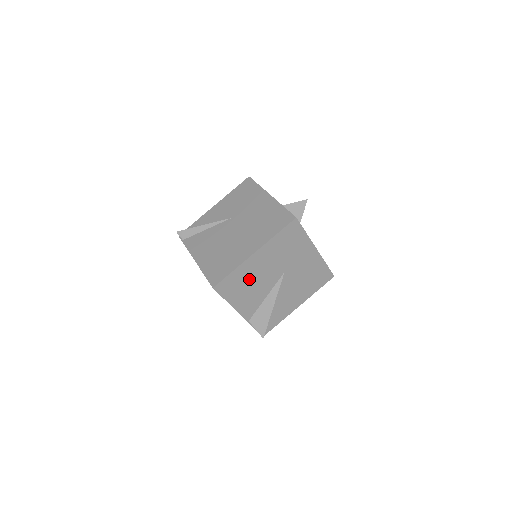
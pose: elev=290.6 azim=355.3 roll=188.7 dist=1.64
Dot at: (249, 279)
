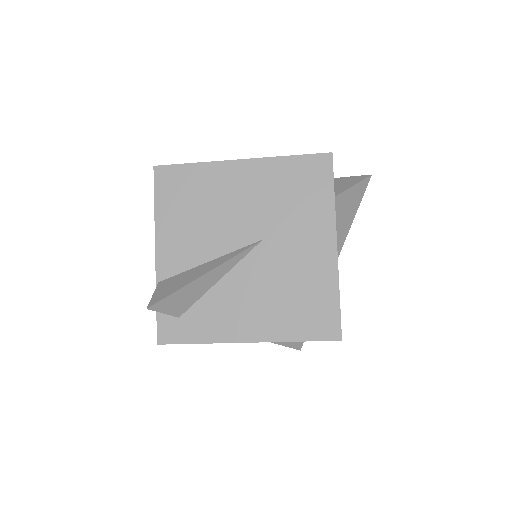
Dot at: (207, 200)
